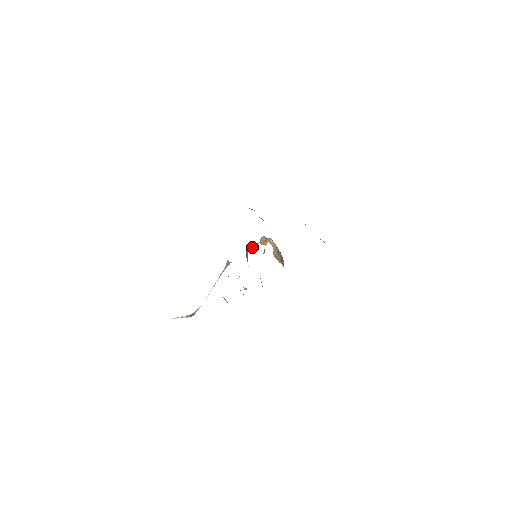
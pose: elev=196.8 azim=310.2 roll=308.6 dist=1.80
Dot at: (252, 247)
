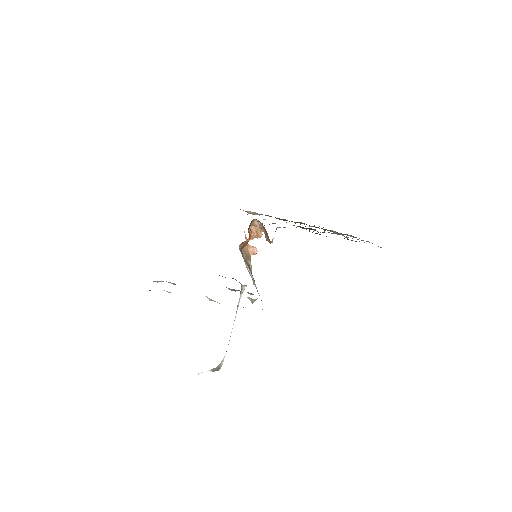
Dot at: (253, 250)
